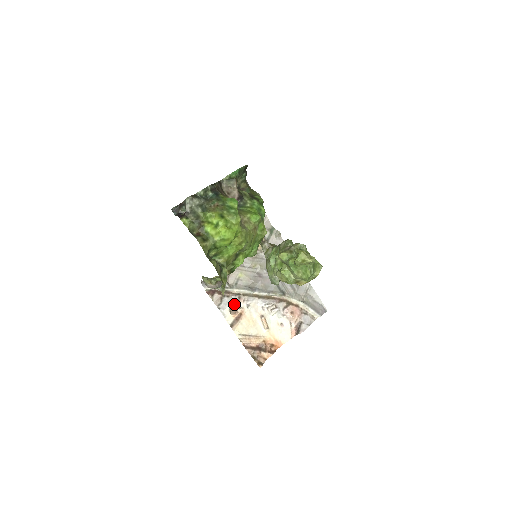
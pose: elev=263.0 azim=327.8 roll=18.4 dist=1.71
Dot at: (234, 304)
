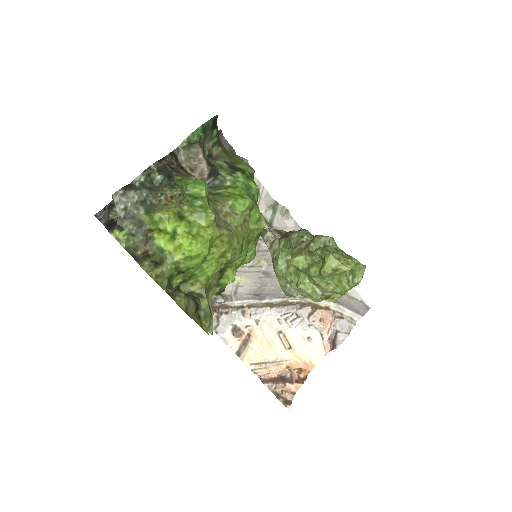
Dot at: (237, 323)
